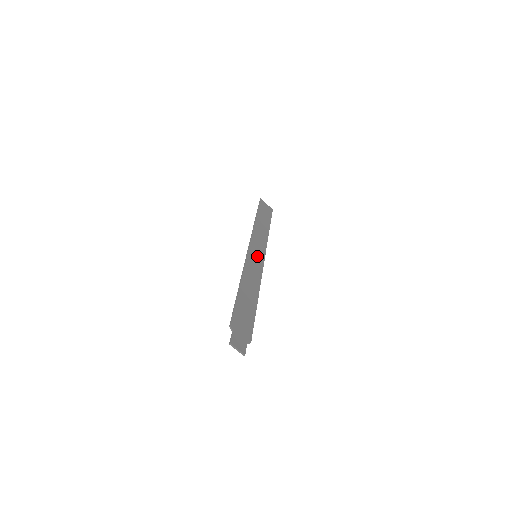
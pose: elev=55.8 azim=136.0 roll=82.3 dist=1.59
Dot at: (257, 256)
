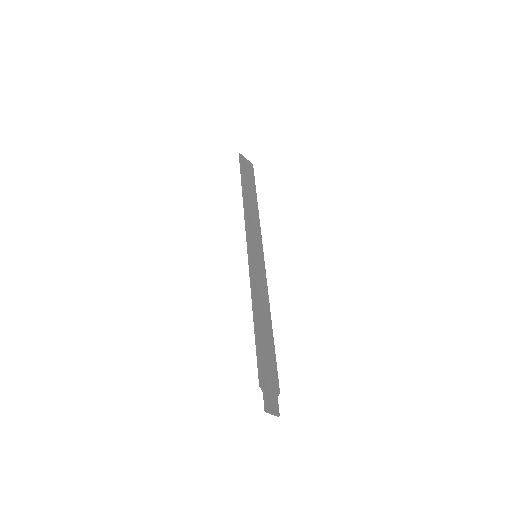
Dot at: (257, 256)
